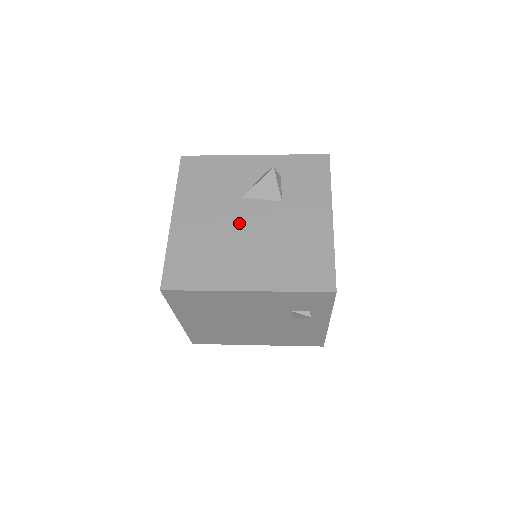
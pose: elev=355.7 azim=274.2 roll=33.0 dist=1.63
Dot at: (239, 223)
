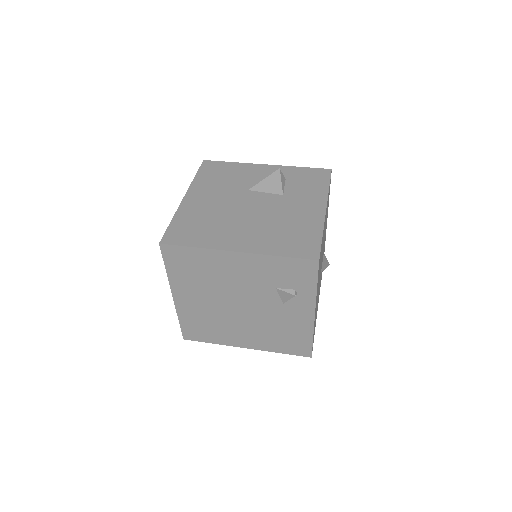
Dot at: (241, 206)
